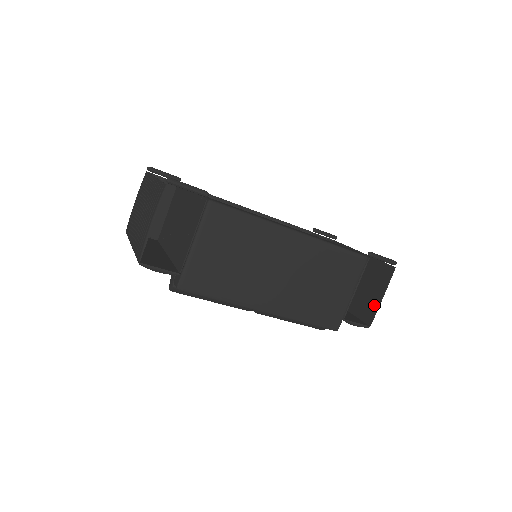
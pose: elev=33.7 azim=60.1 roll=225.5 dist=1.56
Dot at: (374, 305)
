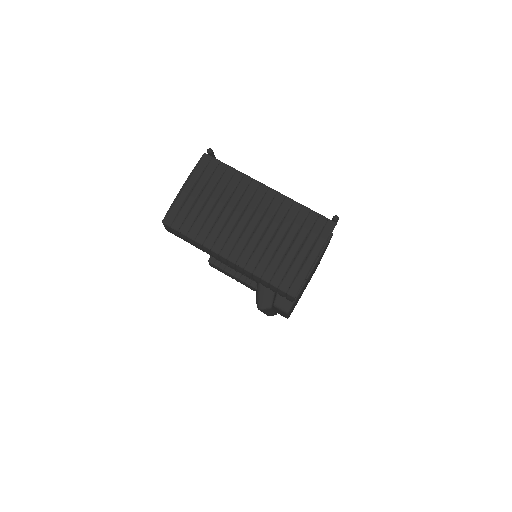
Dot at: occluded
